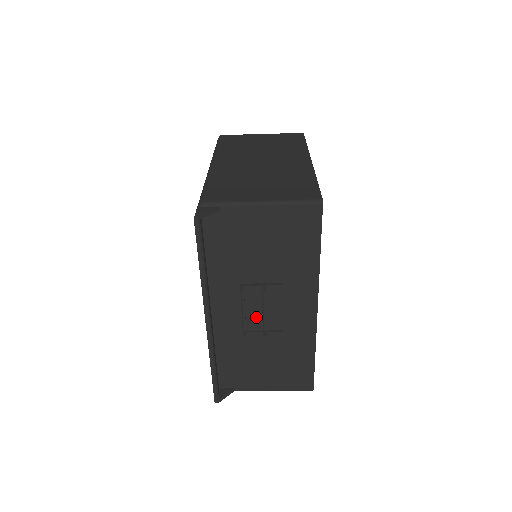
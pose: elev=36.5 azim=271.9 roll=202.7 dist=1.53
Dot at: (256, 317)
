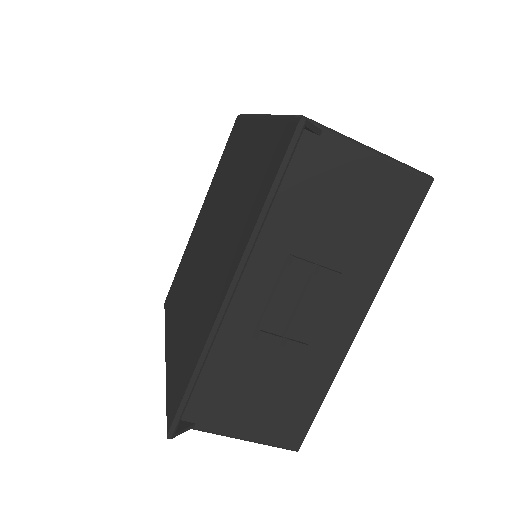
Dot at: (283, 313)
